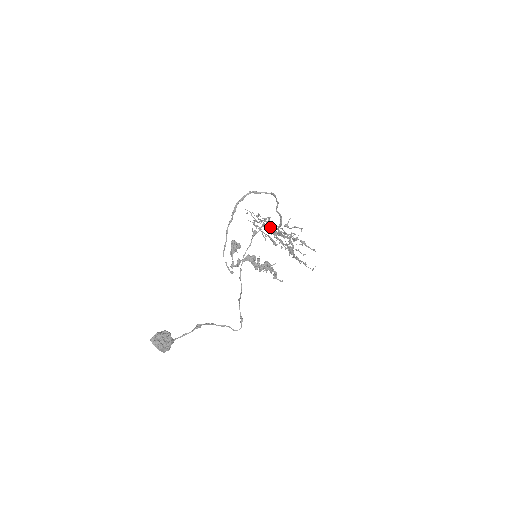
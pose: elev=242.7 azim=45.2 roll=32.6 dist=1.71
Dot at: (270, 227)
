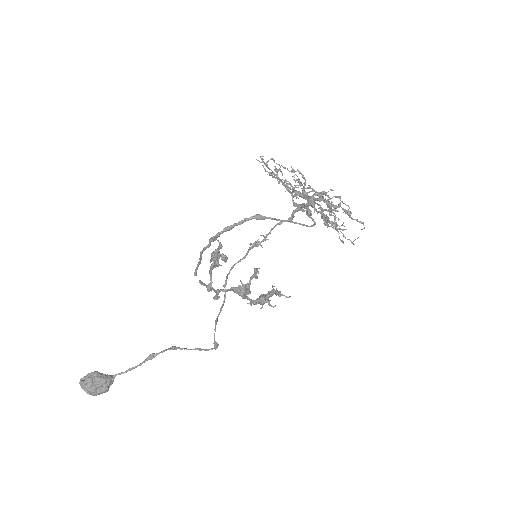
Dot at: occluded
